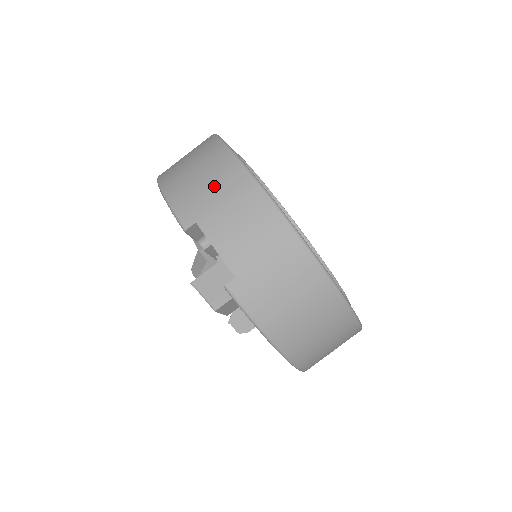
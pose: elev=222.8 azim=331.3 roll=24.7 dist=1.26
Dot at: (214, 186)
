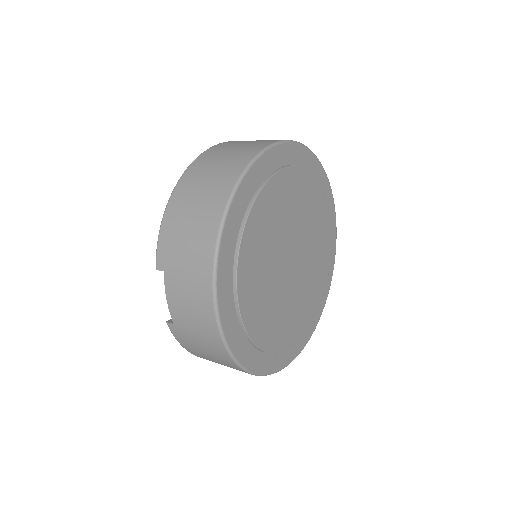
Dot at: (188, 256)
